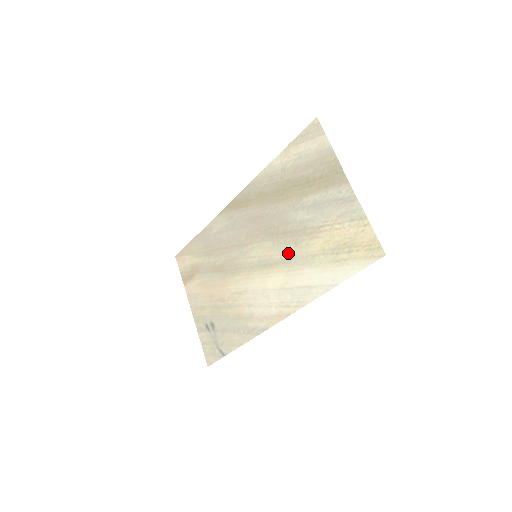
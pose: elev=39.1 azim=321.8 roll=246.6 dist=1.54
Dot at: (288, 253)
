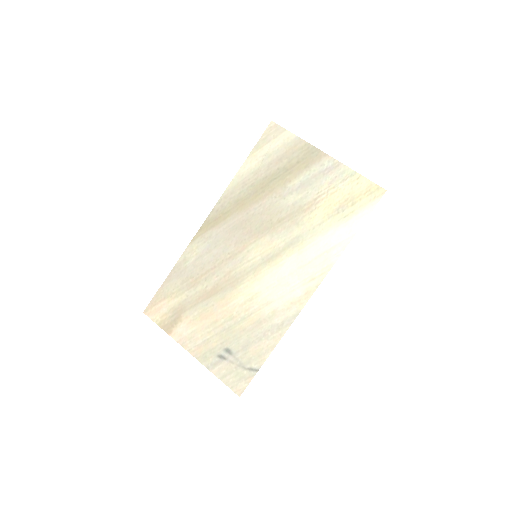
Dot at: (292, 235)
